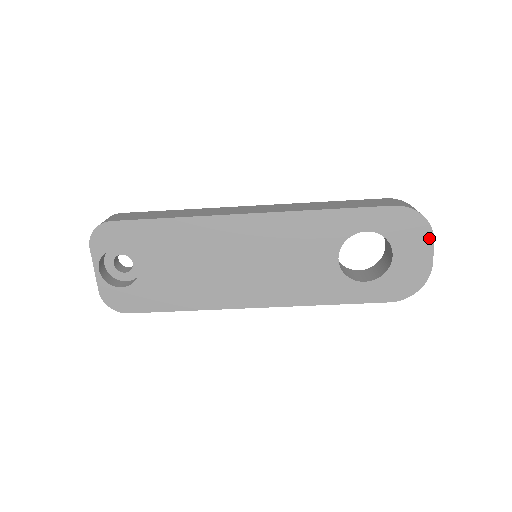
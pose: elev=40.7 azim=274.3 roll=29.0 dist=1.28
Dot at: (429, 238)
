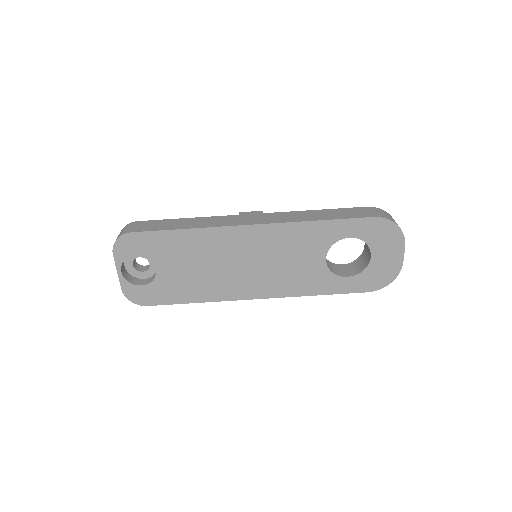
Dot at: (401, 242)
